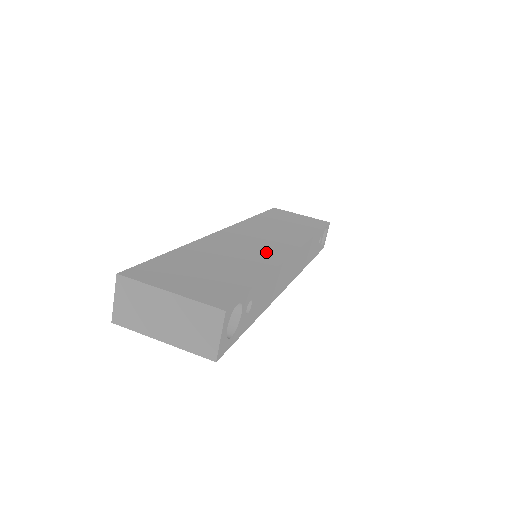
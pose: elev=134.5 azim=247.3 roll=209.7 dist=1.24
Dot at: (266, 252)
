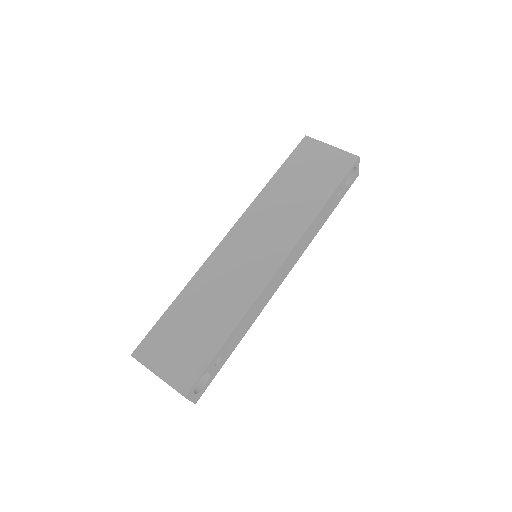
Dot at: (249, 280)
